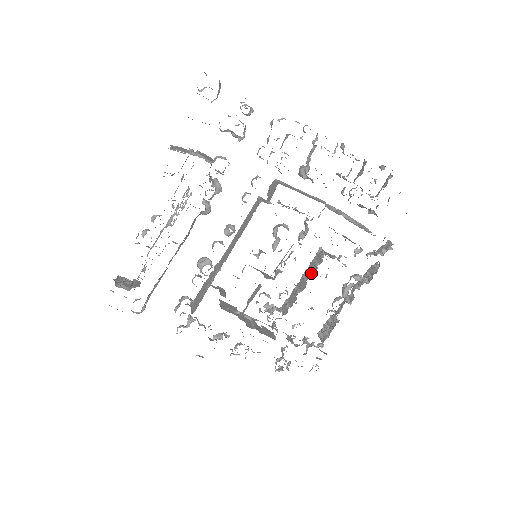
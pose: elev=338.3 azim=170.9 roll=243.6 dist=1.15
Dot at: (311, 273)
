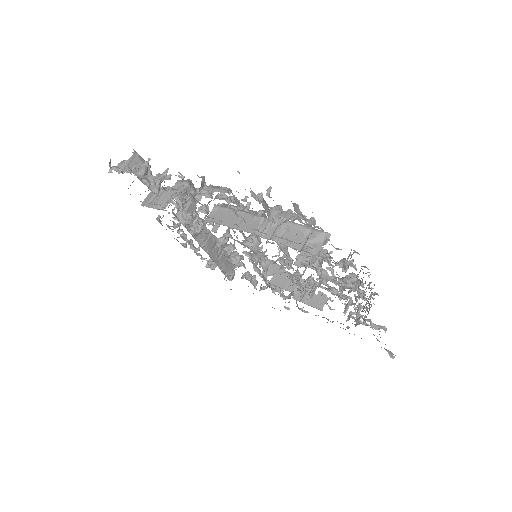
Dot at: (304, 272)
